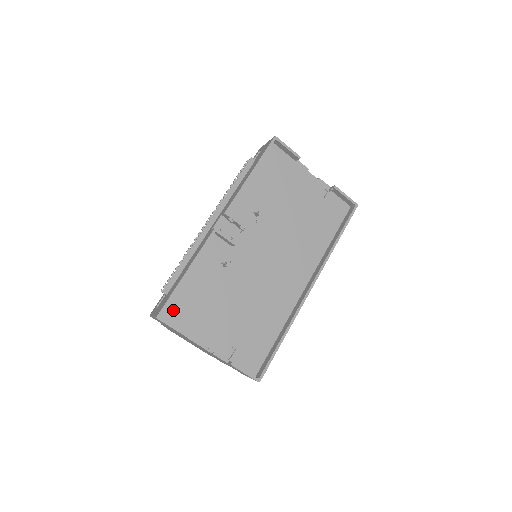
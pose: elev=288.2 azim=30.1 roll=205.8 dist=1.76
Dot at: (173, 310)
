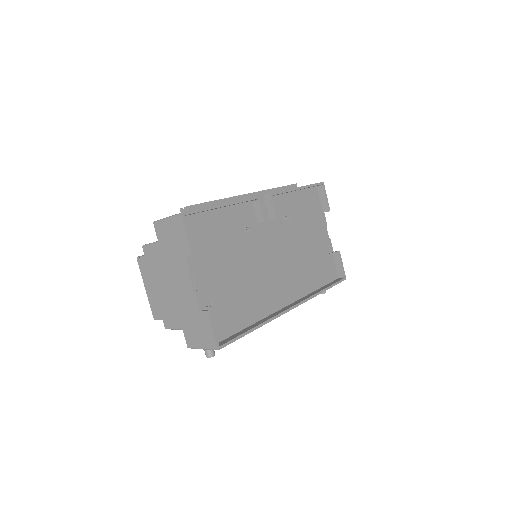
Dot at: (191, 224)
